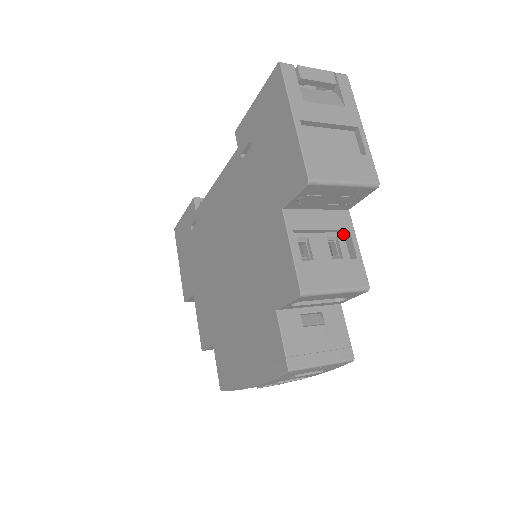
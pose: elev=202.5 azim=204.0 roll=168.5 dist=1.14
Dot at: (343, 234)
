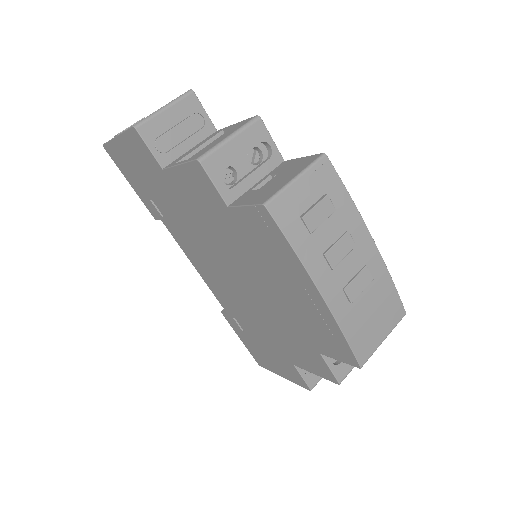
Dot at: occluded
